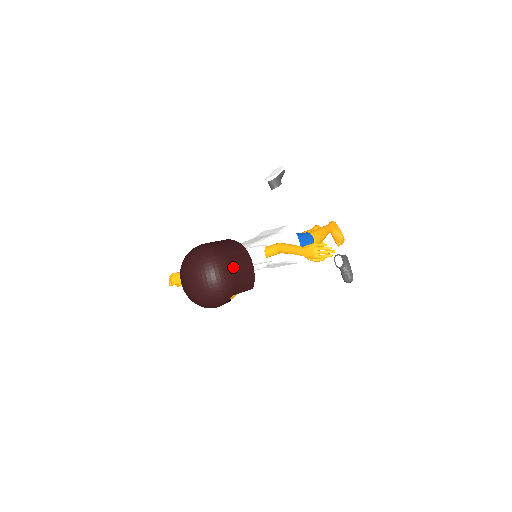
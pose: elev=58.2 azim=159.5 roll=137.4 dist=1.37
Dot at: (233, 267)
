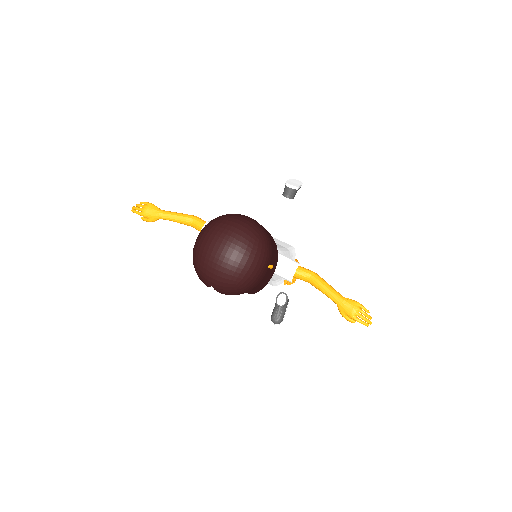
Dot at: (271, 267)
